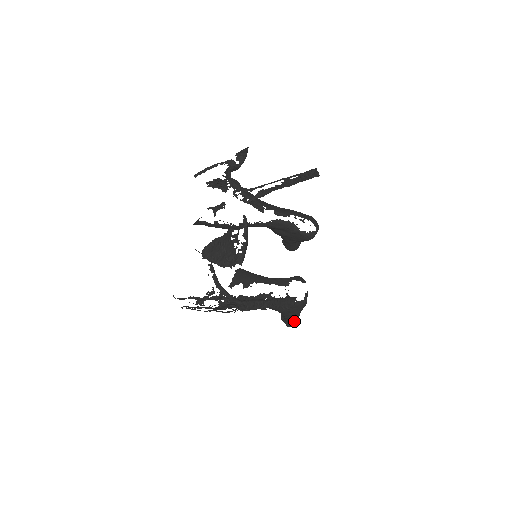
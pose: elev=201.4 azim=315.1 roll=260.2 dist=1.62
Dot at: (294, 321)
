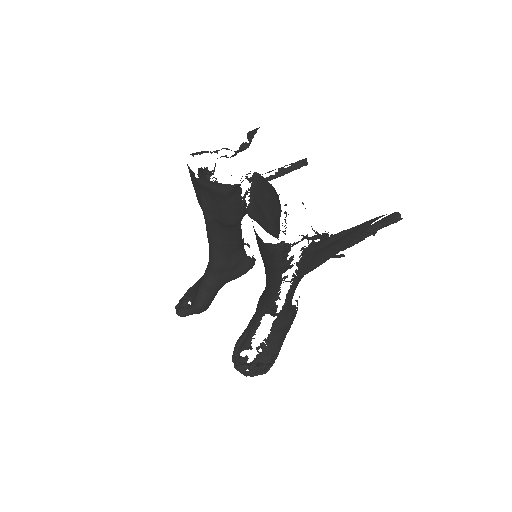
Dot at: (278, 354)
